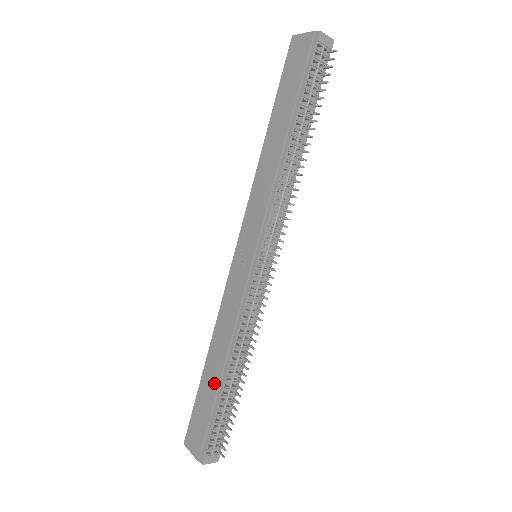
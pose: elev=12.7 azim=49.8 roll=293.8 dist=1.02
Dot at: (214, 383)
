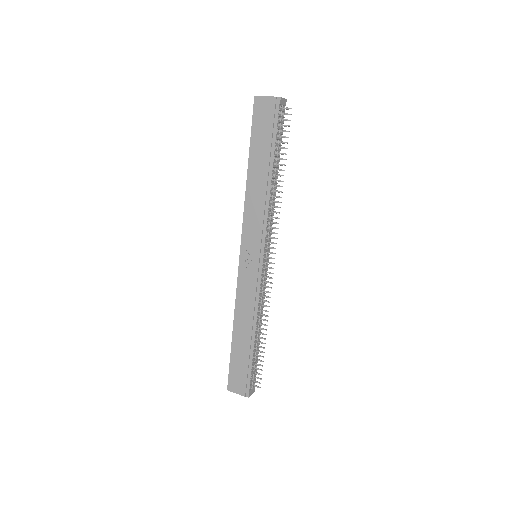
Dot at: (246, 346)
